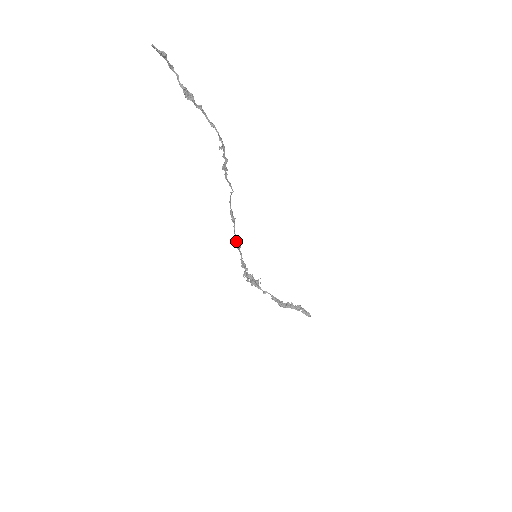
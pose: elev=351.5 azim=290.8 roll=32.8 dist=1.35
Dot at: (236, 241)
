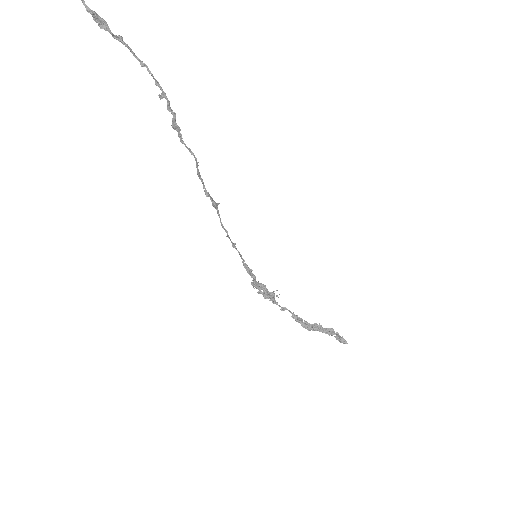
Dot at: occluded
